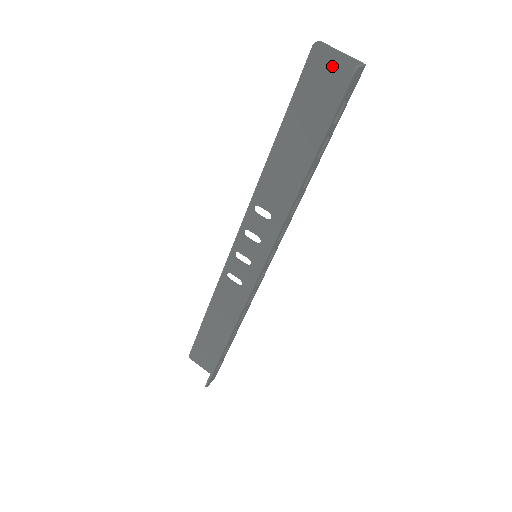
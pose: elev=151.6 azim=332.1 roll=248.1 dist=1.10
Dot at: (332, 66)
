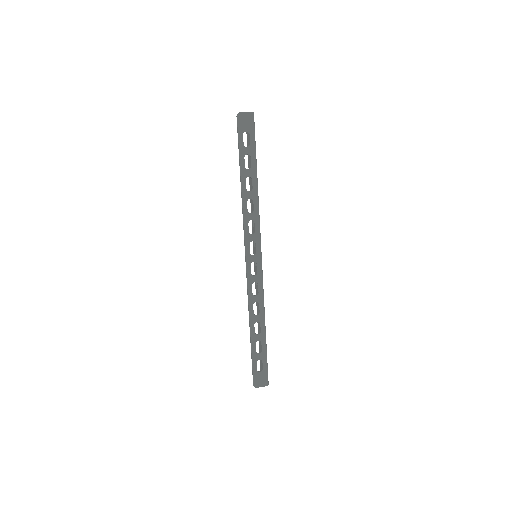
Dot at: occluded
